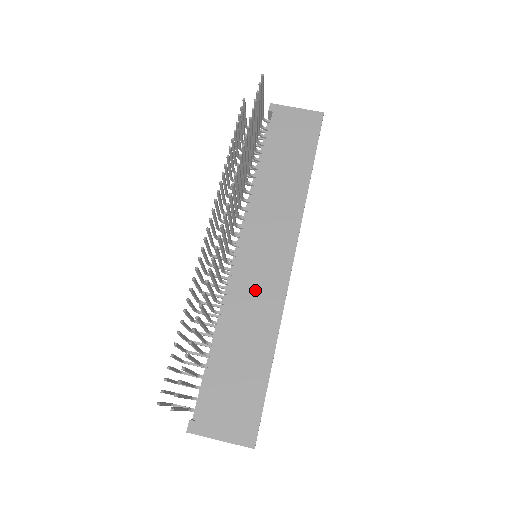
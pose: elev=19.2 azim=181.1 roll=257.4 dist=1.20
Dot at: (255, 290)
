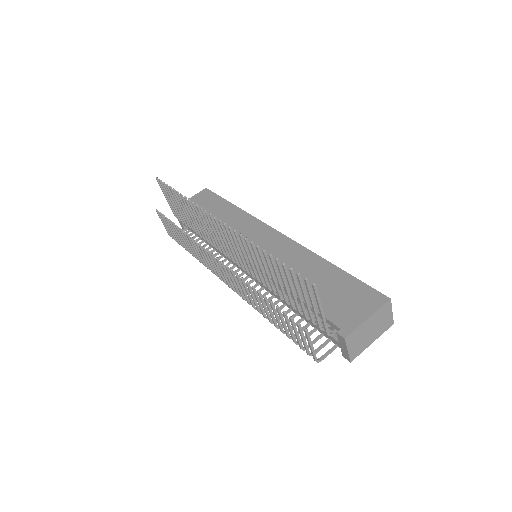
Dot at: (277, 257)
